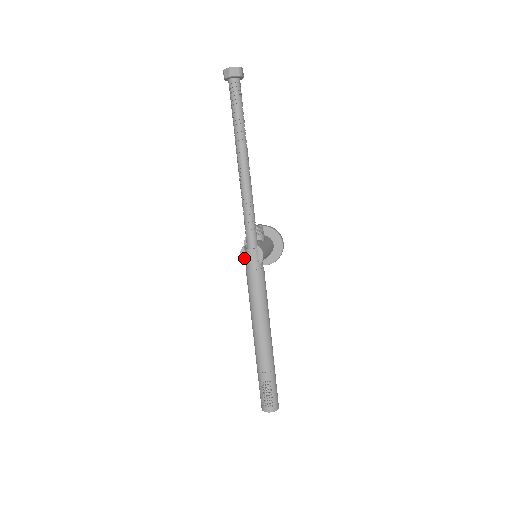
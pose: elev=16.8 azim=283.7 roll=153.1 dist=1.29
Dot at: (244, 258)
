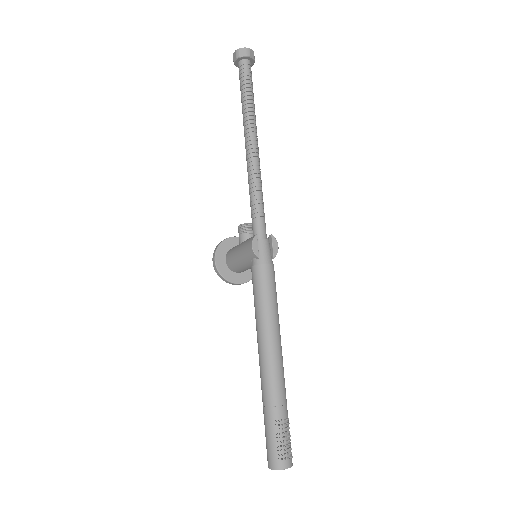
Dot at: (257, 249)
